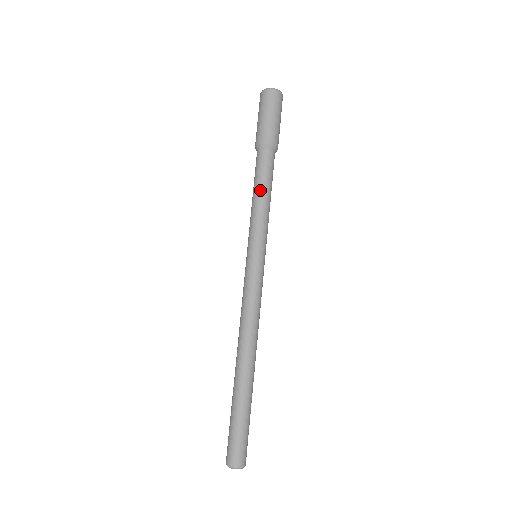
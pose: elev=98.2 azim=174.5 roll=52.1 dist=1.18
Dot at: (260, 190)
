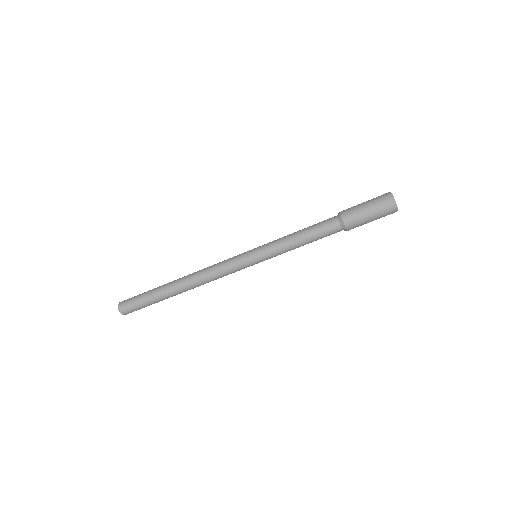
Dot at: (304, 235)
